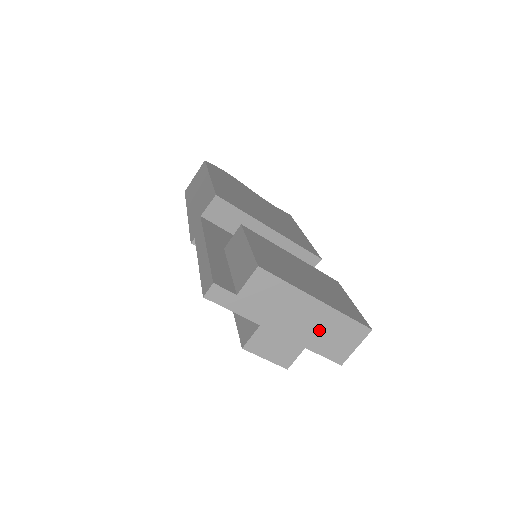
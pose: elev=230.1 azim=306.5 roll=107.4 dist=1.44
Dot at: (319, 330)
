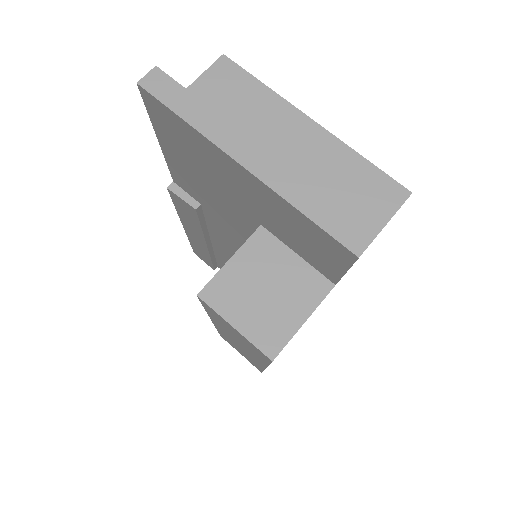
Dot at: (314, 173)
